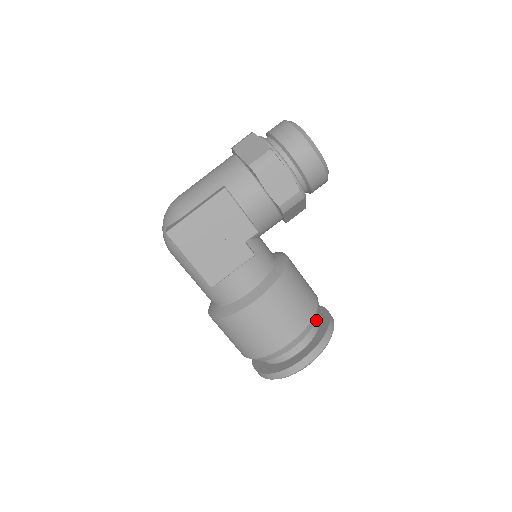
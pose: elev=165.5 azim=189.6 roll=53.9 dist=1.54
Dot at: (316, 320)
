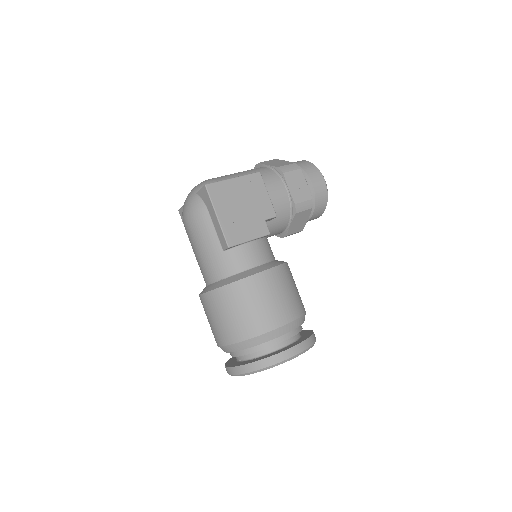
Dot at: (301, 326)
